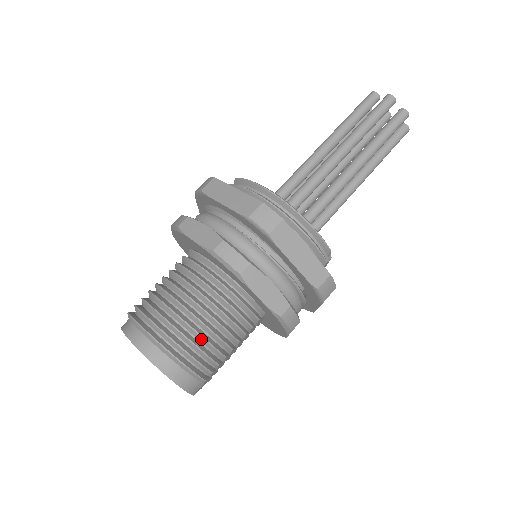
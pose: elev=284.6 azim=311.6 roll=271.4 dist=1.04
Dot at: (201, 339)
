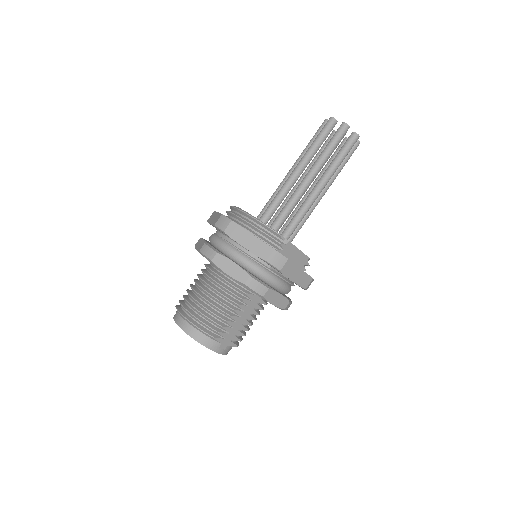
Dot at: (205, 309)
